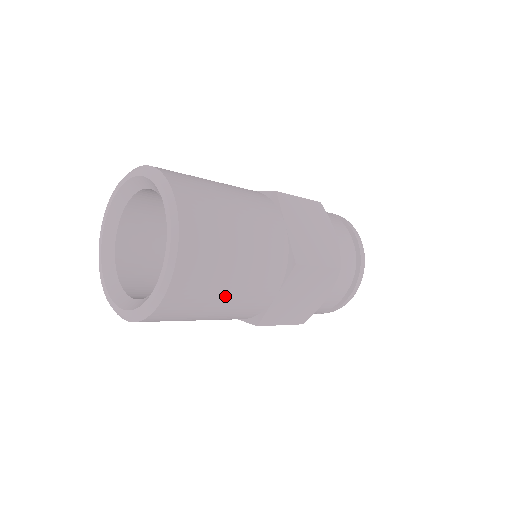
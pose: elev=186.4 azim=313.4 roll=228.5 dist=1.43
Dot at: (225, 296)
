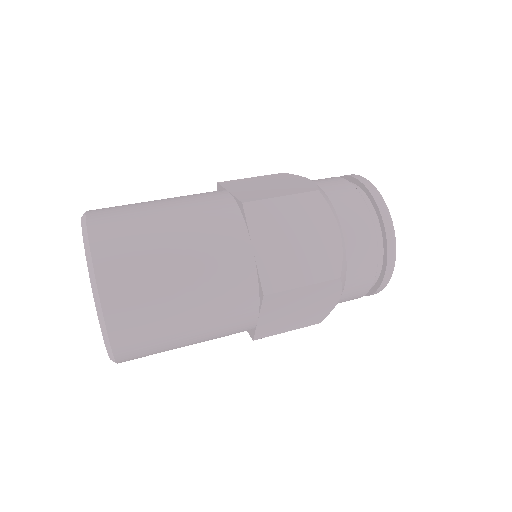
Dot at: (188, 337)
